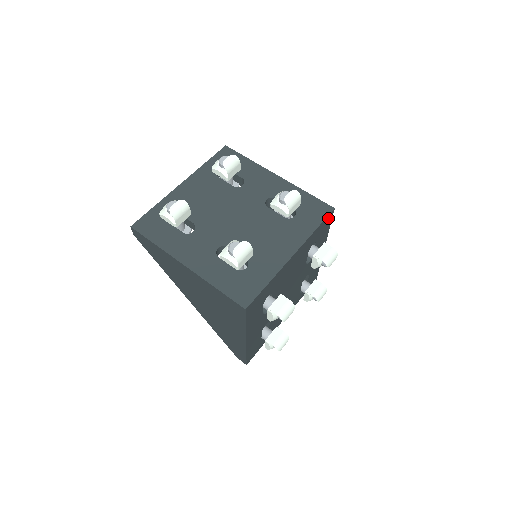
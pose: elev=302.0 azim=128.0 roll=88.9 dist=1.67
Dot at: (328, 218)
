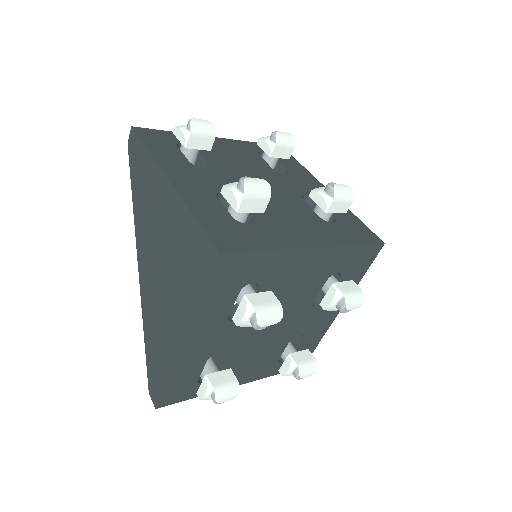
Dot at: (371, 251)
